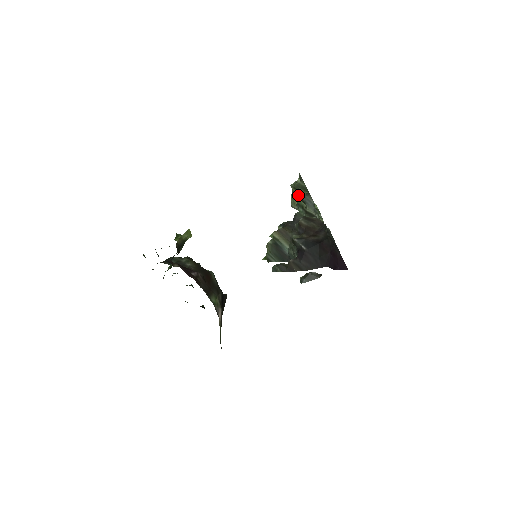
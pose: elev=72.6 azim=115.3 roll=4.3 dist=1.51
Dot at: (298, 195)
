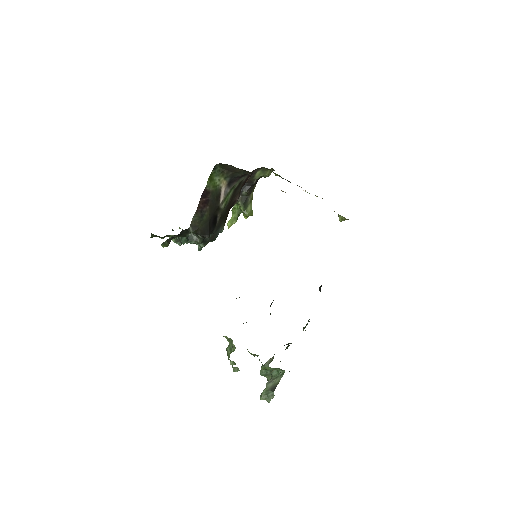
Dot at: occluded
